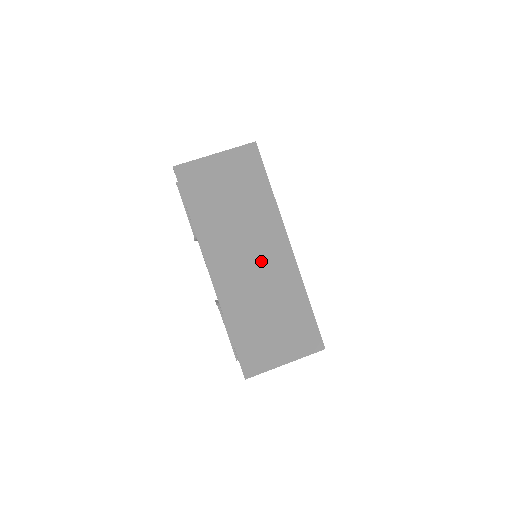
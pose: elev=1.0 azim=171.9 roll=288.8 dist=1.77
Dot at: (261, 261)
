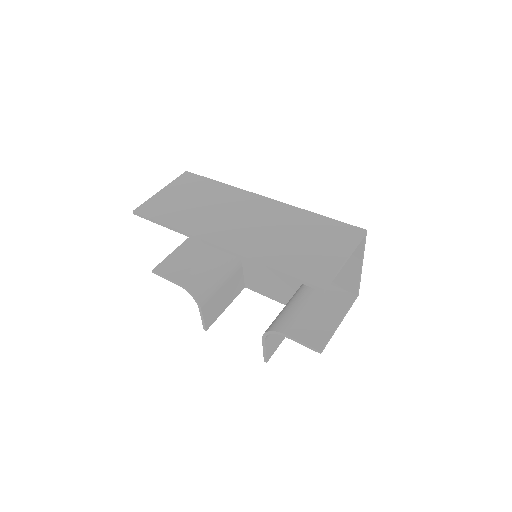
Dot at: (253, 216)
